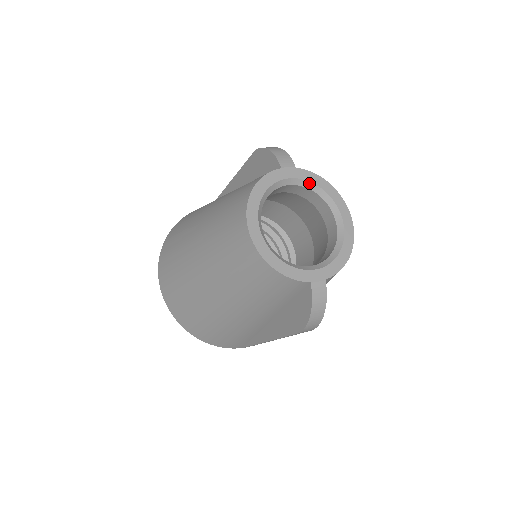
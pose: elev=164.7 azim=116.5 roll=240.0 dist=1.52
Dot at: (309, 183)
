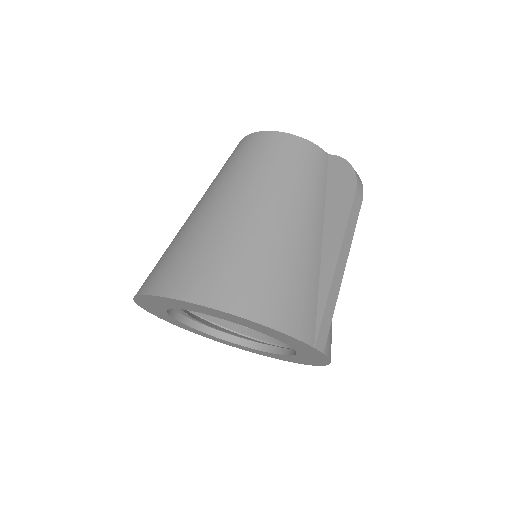
Dot at: occluded
